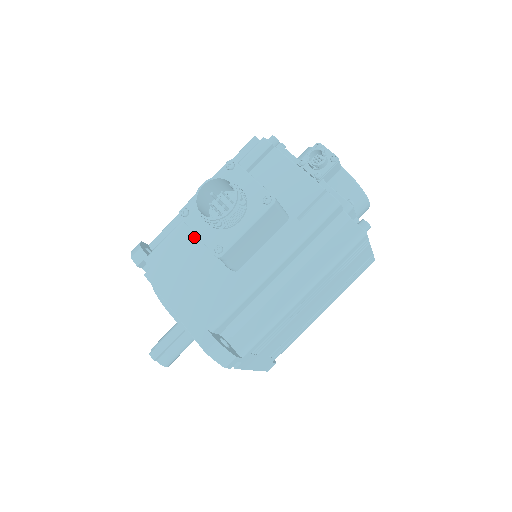
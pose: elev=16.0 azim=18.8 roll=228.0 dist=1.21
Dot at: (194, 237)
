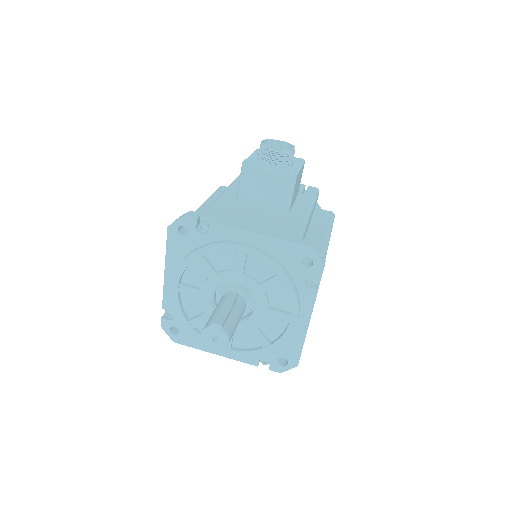
Dot at: (237, 203)
